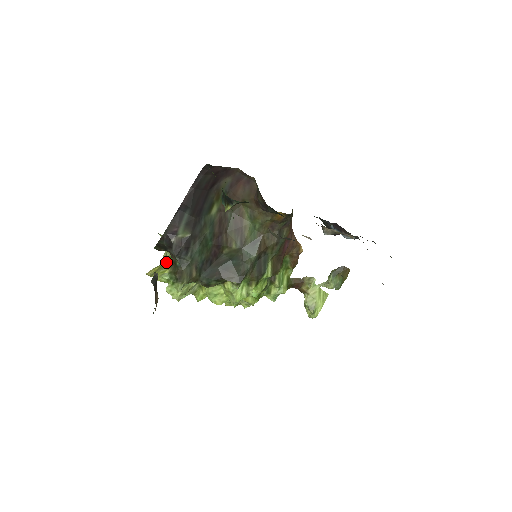
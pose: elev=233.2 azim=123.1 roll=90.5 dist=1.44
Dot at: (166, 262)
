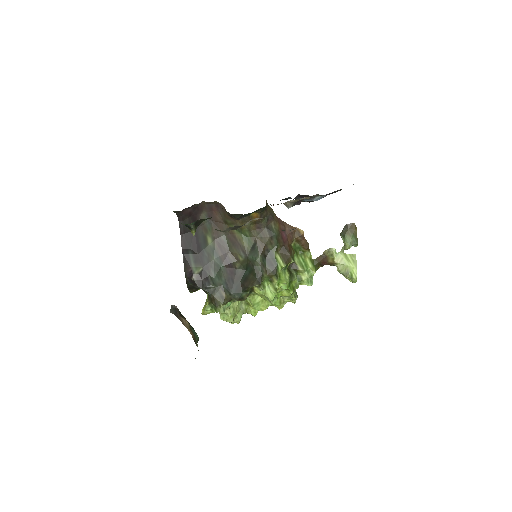
Dot at: (207, 298)
